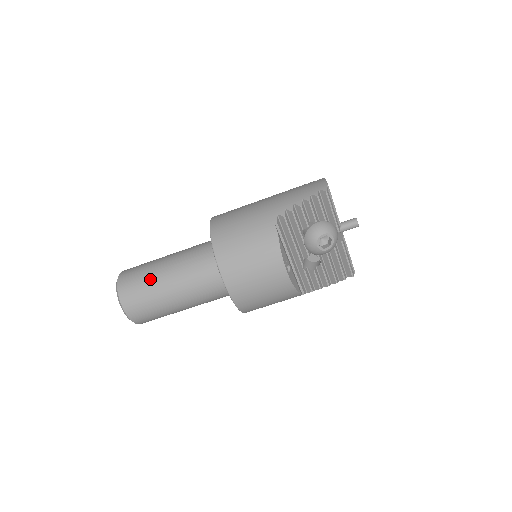
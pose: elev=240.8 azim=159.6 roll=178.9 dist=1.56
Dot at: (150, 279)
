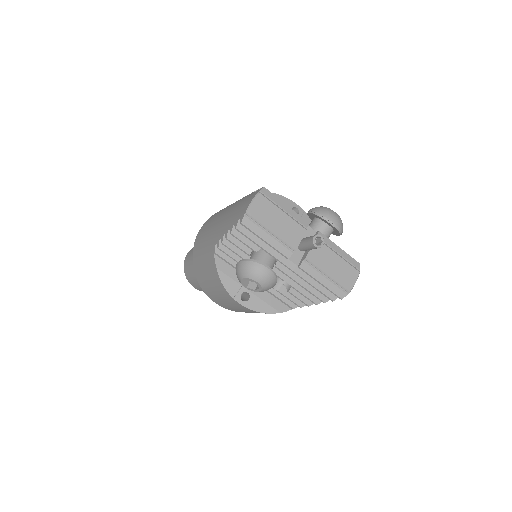
Dot at: (192, 267)
